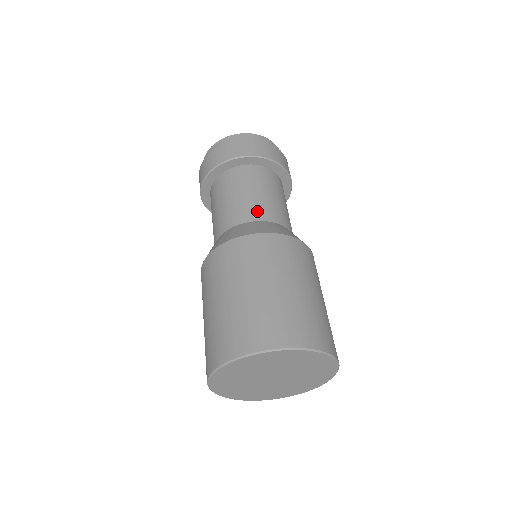
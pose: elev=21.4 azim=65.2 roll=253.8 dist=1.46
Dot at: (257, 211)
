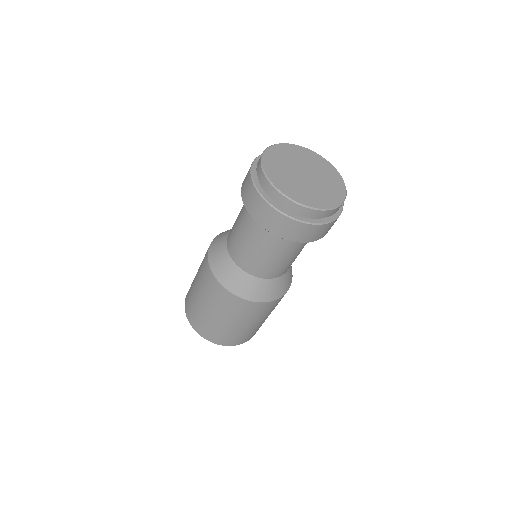
Dot at: (274, 273)
